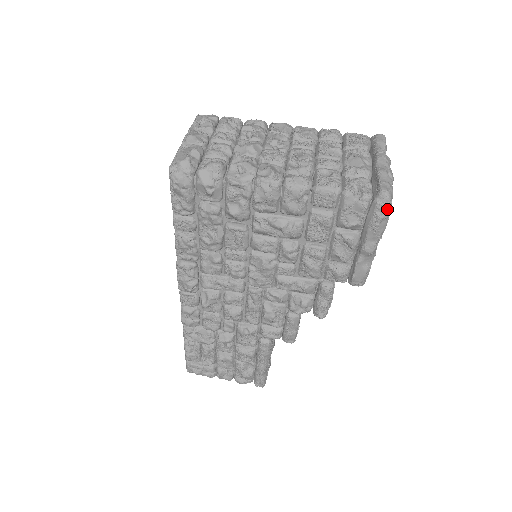
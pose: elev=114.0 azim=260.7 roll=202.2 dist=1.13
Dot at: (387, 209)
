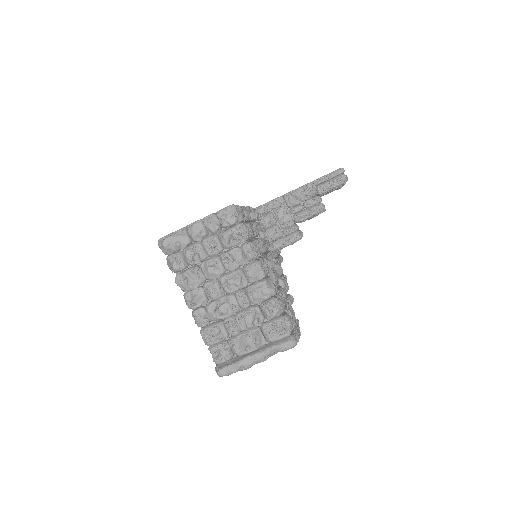
Dot at: occluded
